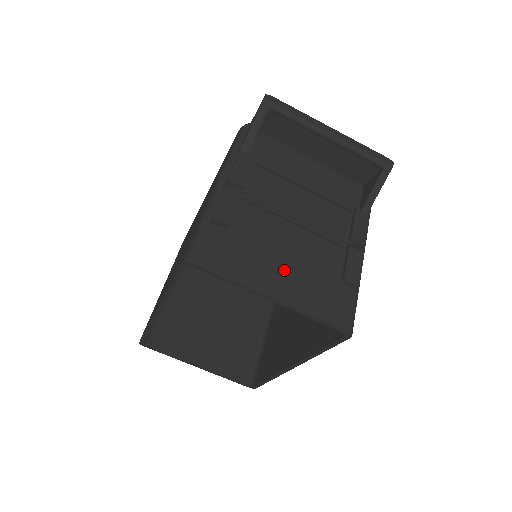
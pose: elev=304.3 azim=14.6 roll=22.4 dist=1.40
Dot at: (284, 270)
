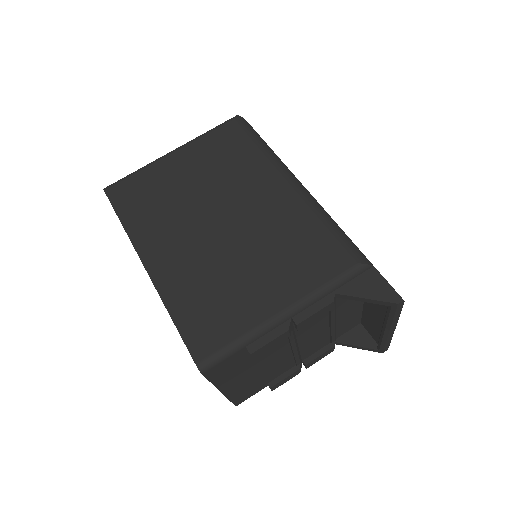
Dot at: (248, 376)
